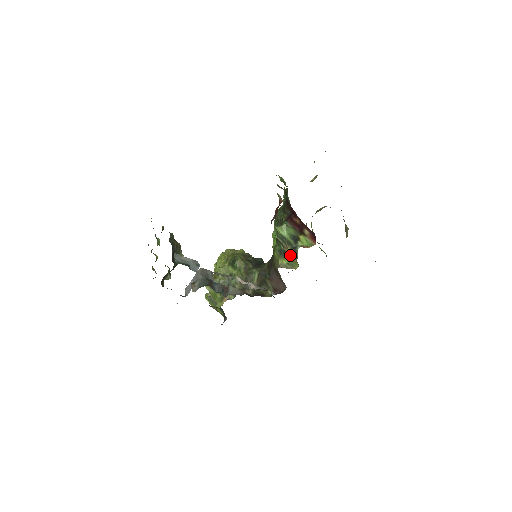
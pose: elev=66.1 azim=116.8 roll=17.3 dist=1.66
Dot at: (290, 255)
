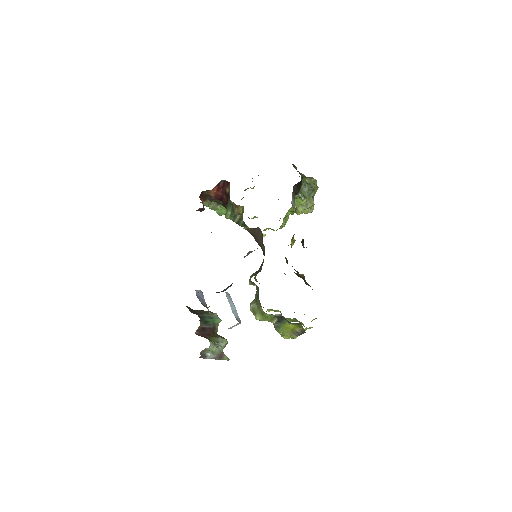
Dot at: (241, 213)
